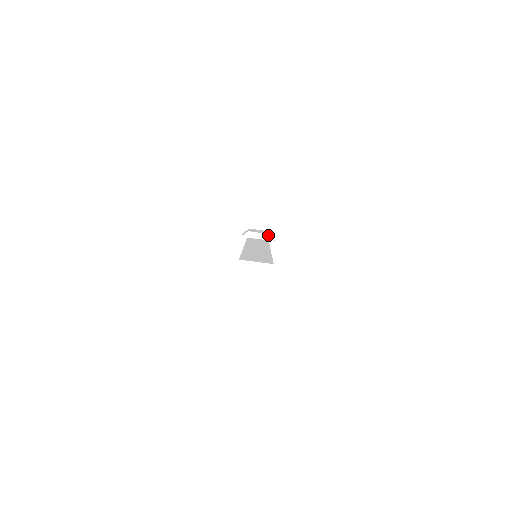
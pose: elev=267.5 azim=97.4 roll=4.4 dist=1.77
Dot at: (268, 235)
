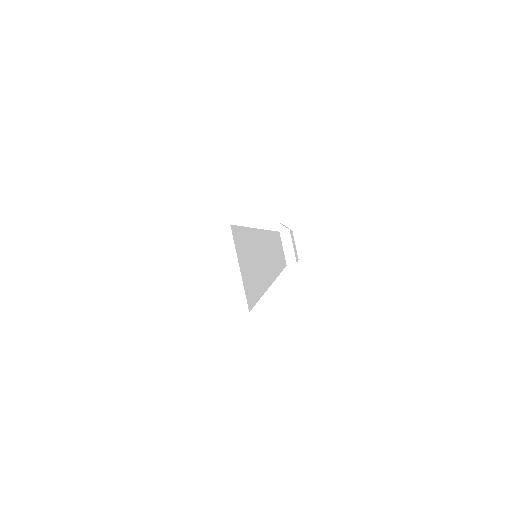
Dot at: (276, 224)
